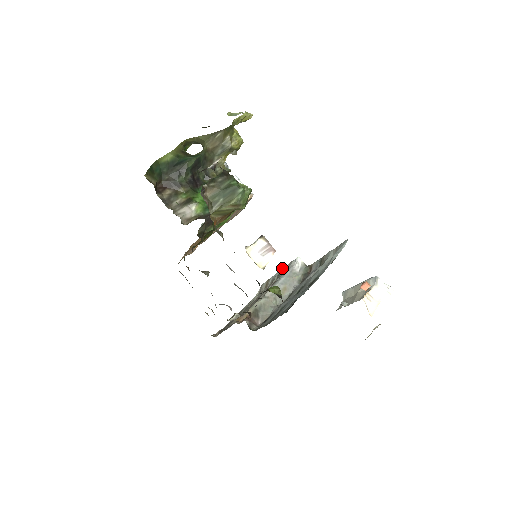
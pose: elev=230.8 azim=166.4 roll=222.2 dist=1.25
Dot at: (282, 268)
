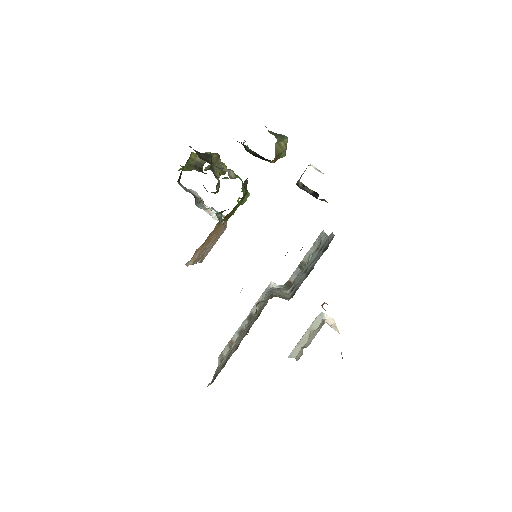
Dot at: (251, 310)
